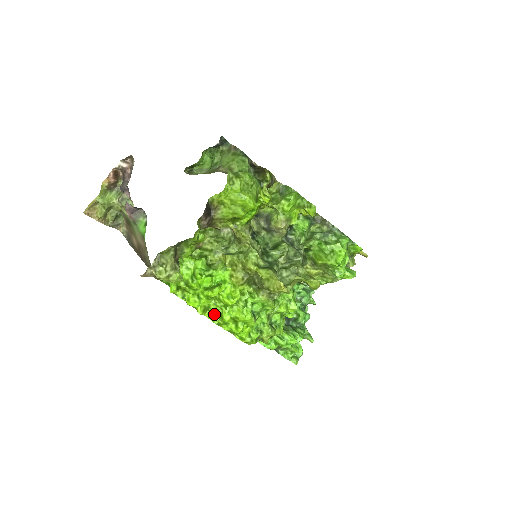
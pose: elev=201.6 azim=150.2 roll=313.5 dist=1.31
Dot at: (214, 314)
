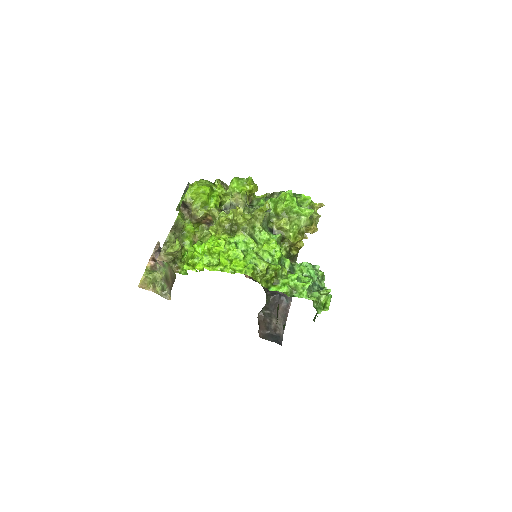
Dot at: (215, 266)
